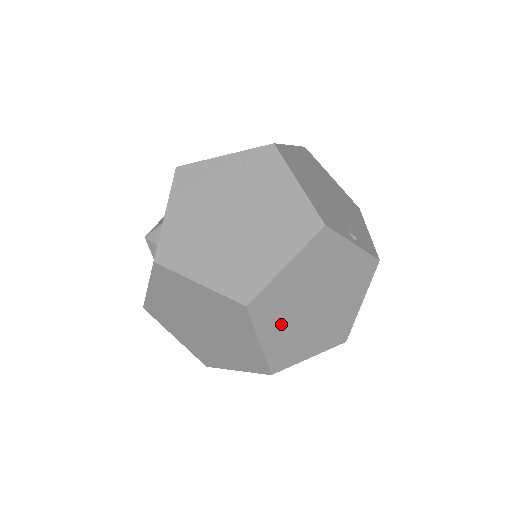
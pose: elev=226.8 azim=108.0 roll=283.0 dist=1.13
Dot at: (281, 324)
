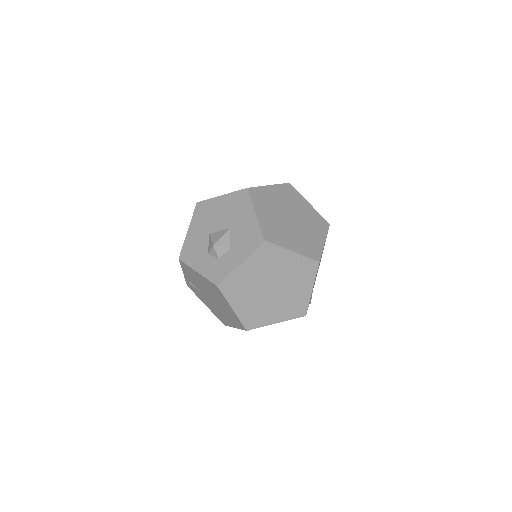
Dot at: occluded
